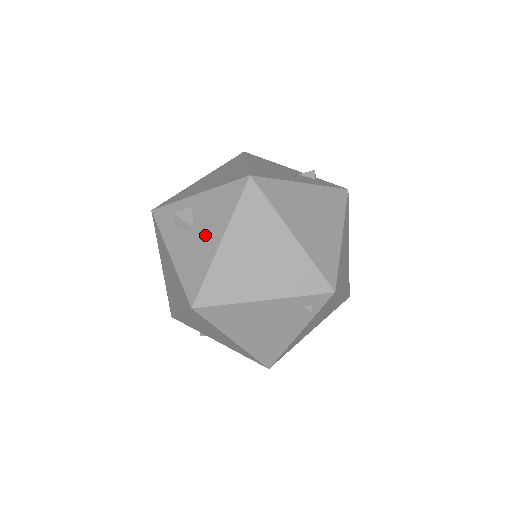
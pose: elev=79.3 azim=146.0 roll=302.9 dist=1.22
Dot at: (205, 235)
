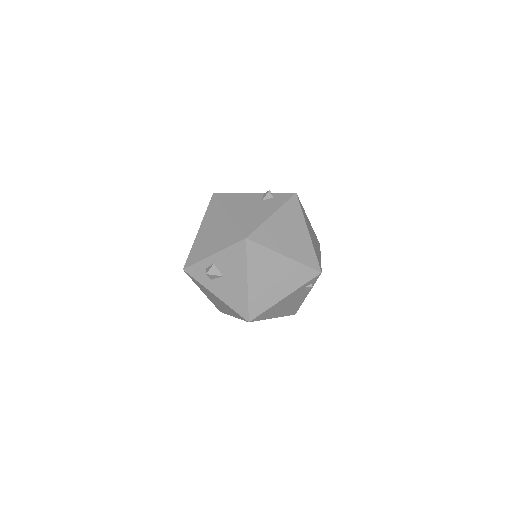
Dot at: (234, 280)
